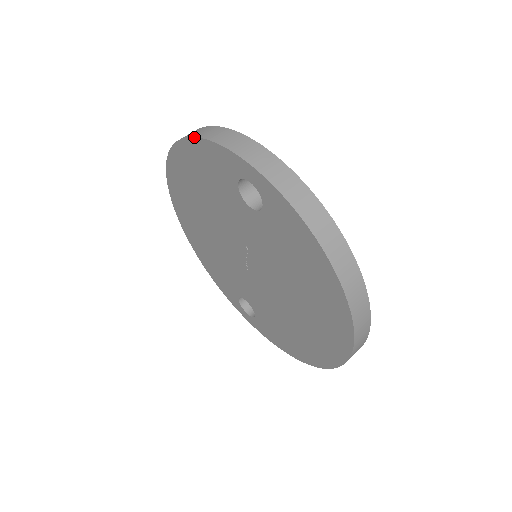
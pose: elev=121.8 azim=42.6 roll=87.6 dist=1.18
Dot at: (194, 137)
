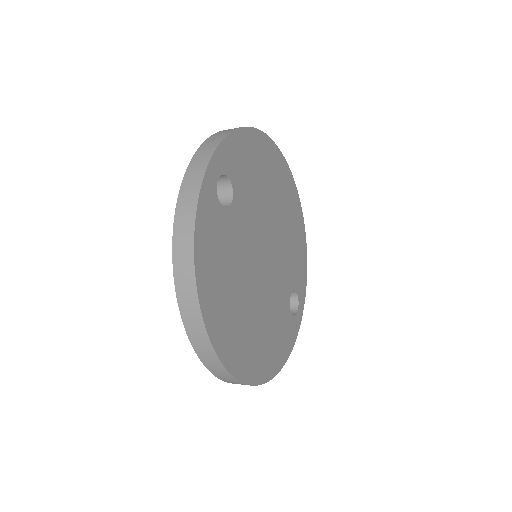
Dot at: (220, 131)
